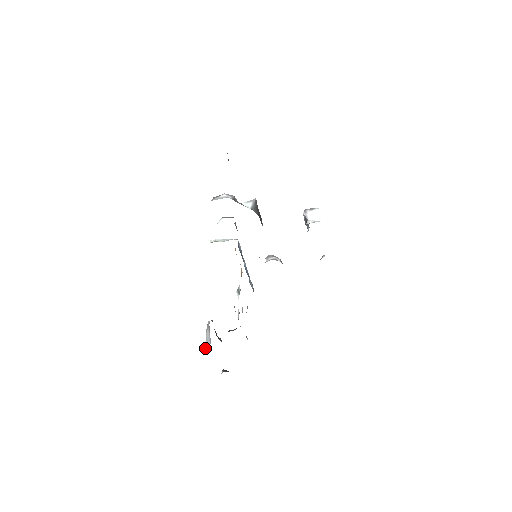
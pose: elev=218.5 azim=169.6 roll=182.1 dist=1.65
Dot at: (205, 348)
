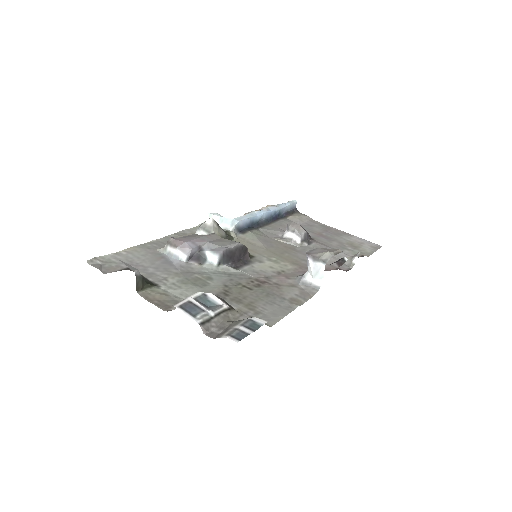
Dot at: occluded
